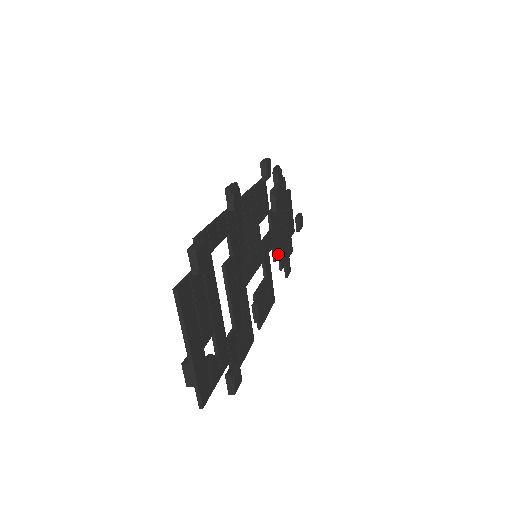
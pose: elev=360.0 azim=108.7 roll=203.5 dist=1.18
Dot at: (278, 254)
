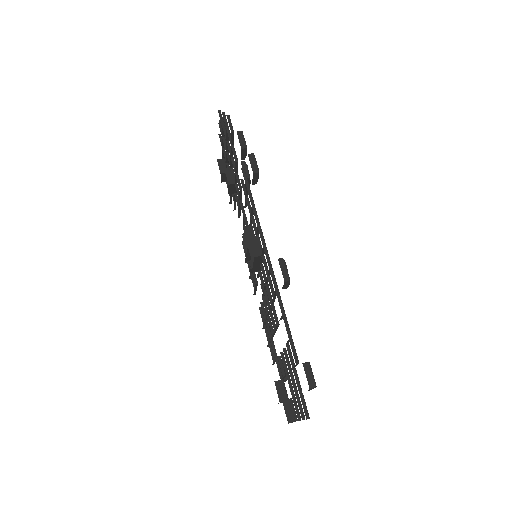
Dot at: occluded
